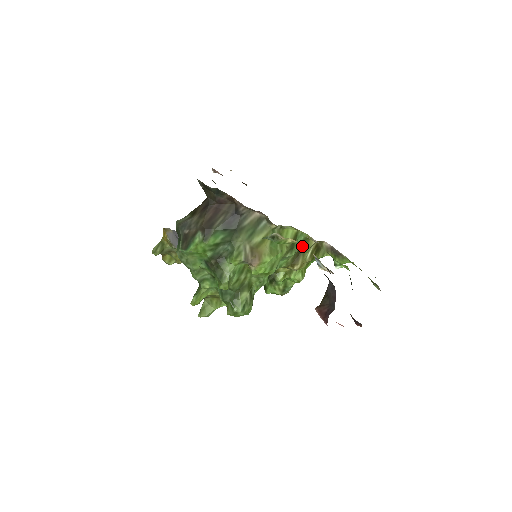
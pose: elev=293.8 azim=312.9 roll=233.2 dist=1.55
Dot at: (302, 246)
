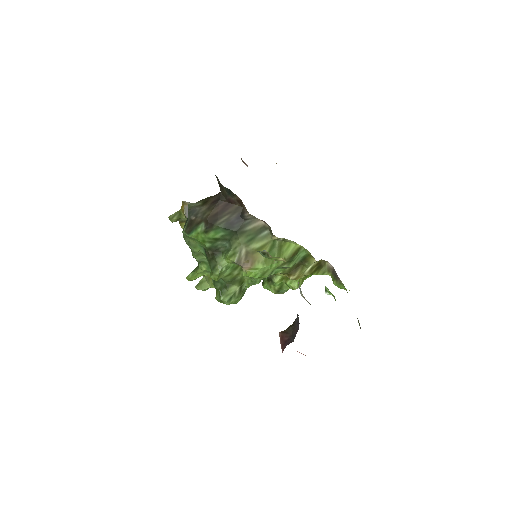
Dot at: (303, 260)
